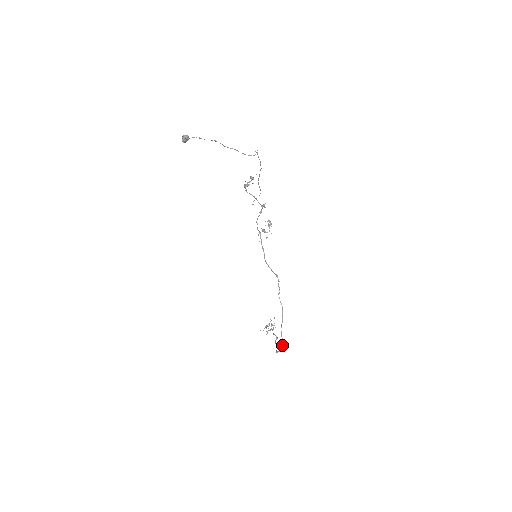
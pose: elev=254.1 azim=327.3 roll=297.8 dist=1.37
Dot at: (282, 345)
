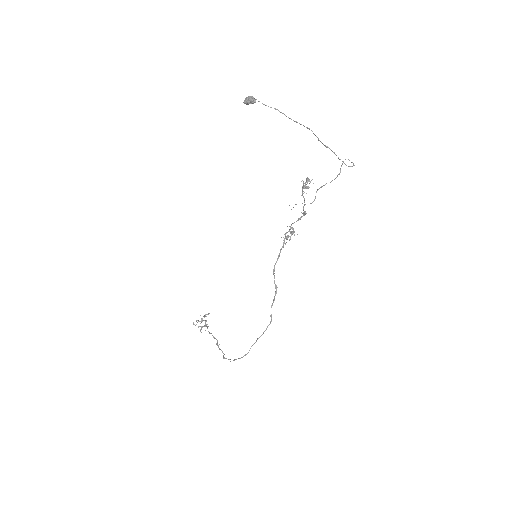
Dot at: (243, 356)
